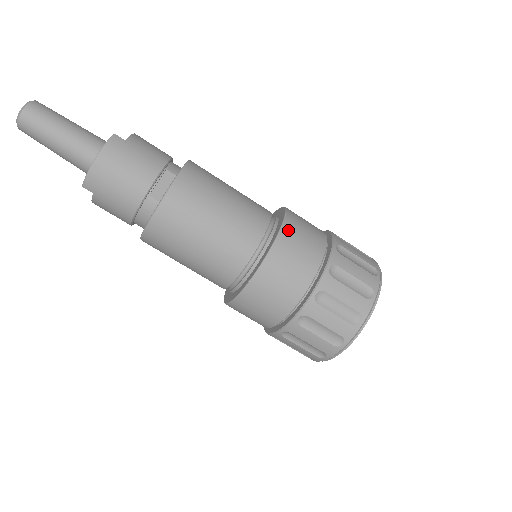
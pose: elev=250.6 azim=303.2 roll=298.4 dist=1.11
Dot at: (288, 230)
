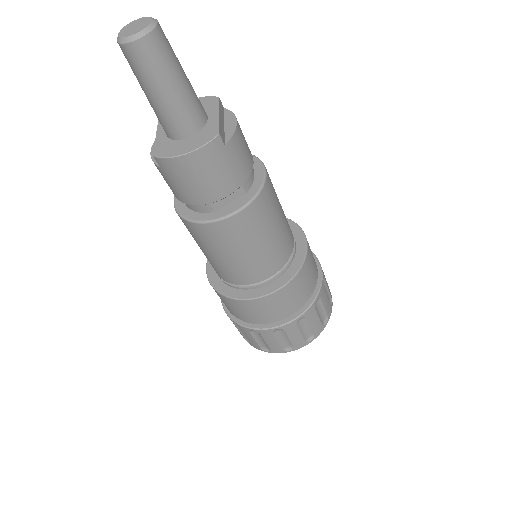
Dot at: (295, 282)
